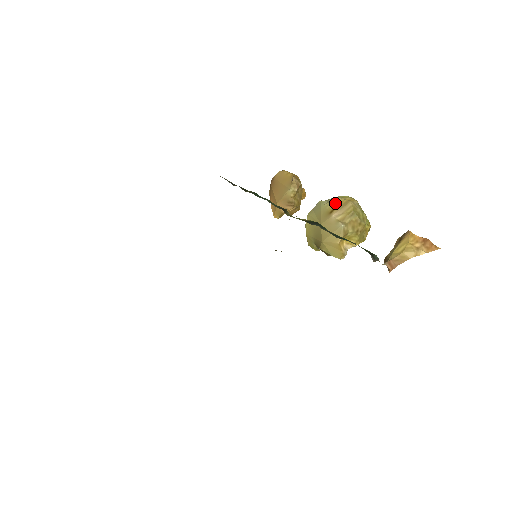
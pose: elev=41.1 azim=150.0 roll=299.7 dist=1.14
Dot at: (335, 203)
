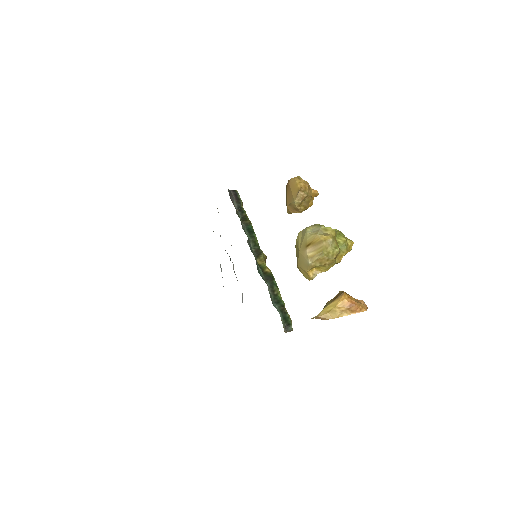
Dot at: (313, 238)
